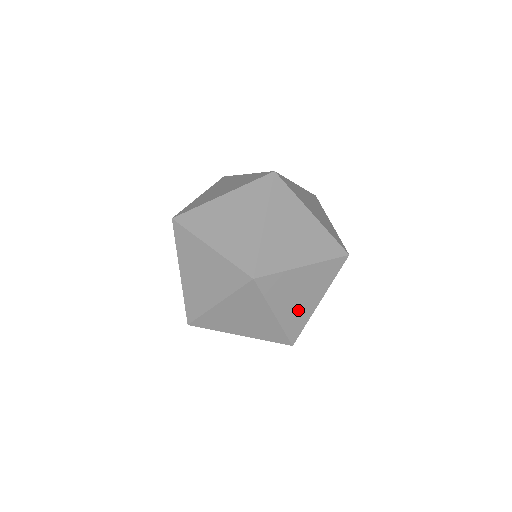
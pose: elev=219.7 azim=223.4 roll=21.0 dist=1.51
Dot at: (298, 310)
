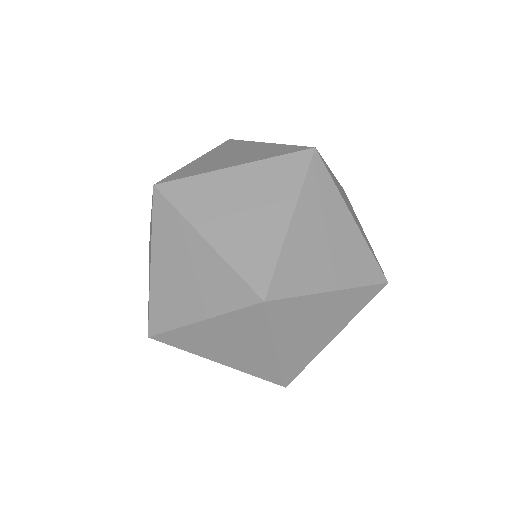
Dot at: (306, 345)
